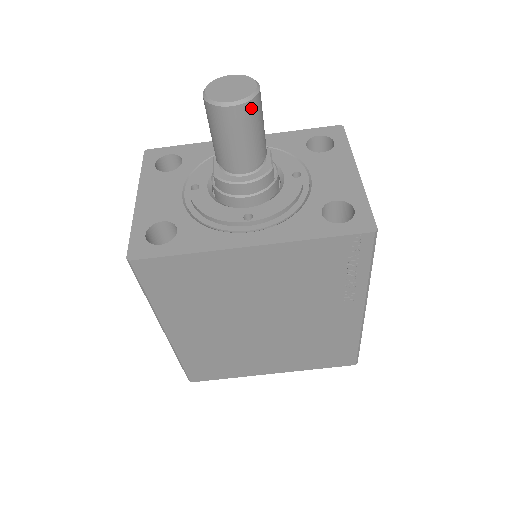
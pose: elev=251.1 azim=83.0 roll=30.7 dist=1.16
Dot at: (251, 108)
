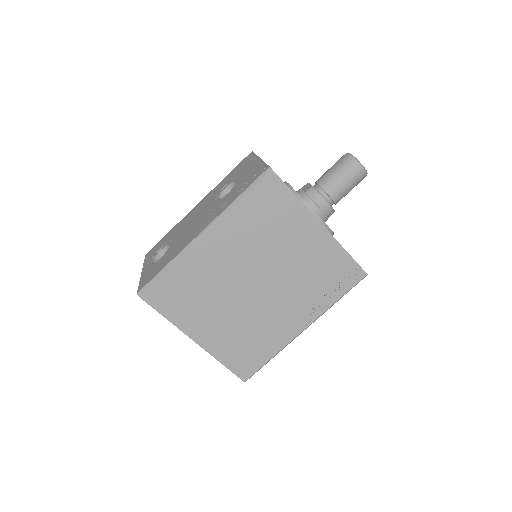
Dot at: (363, 177)
